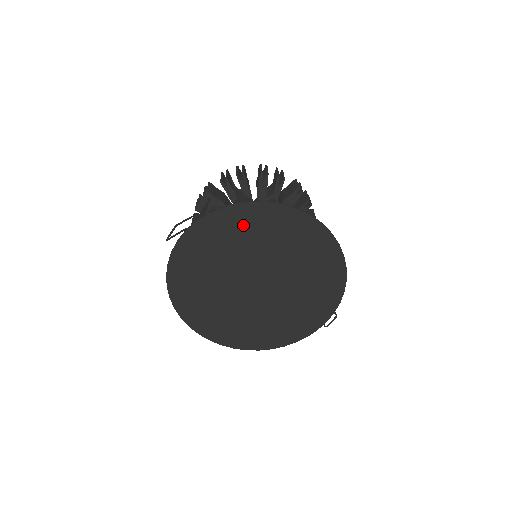
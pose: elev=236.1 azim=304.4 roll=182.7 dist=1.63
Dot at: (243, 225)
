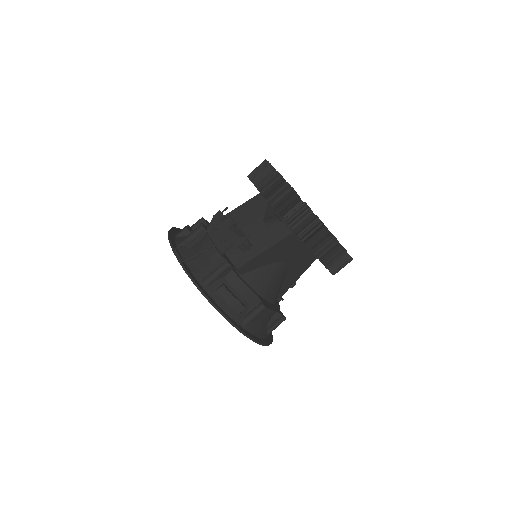
Dot at: occluded
